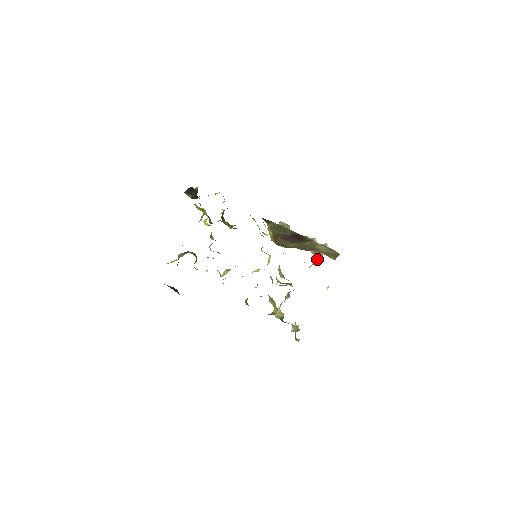
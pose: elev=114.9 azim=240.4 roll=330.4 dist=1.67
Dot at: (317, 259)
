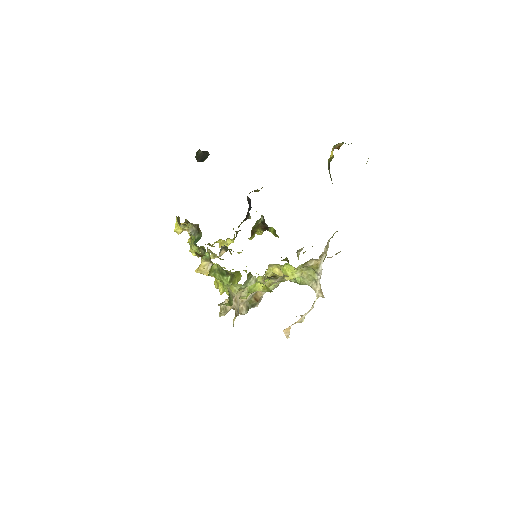
Dot at: (320, 263)
